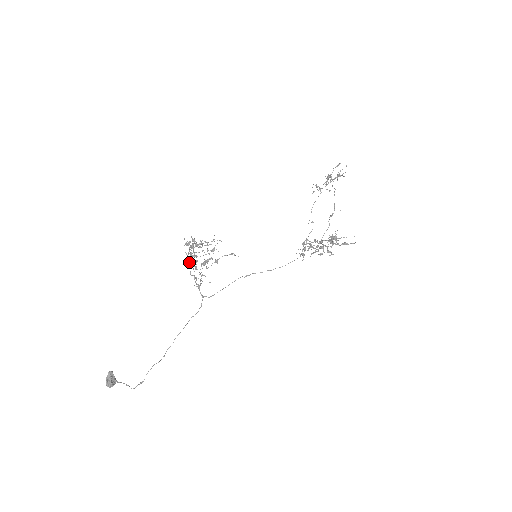
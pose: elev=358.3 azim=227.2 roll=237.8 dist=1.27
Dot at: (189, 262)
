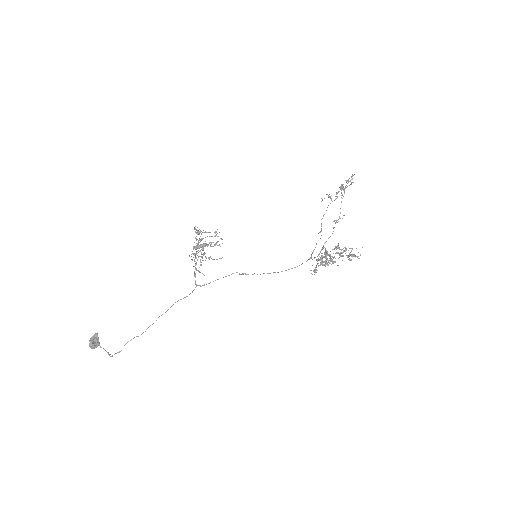
Dot at: (195, 255)
